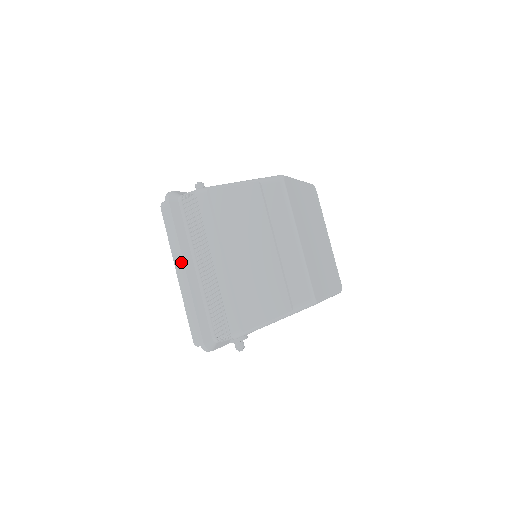
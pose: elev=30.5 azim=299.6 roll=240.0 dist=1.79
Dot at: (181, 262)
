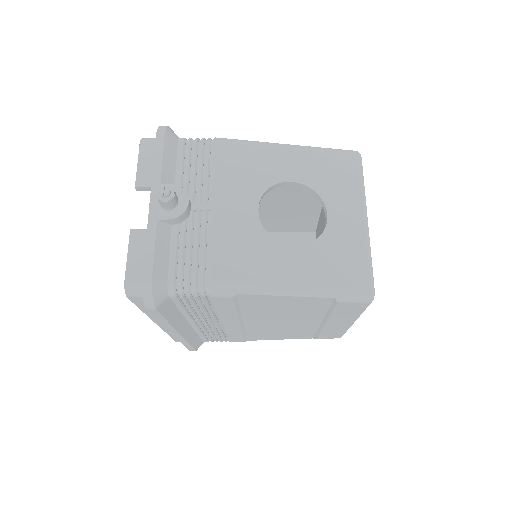
Dot at: (173, 332)
